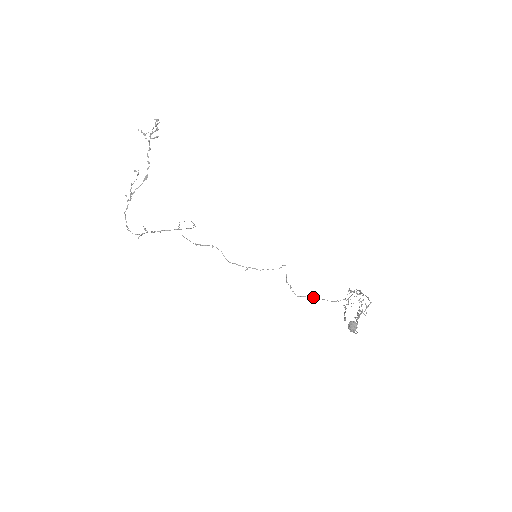
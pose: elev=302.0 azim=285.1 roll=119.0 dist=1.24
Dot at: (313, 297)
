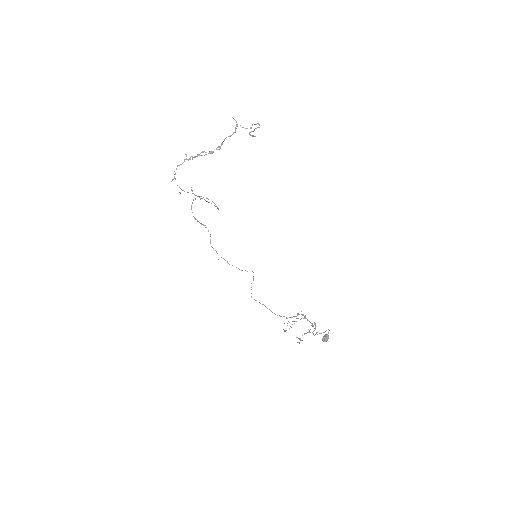
Dot at: (263, 304)
